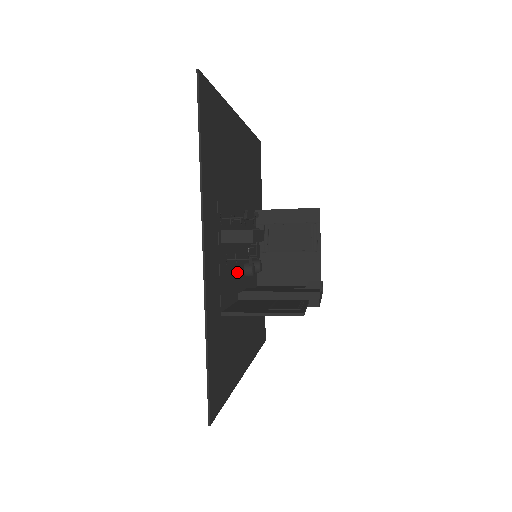
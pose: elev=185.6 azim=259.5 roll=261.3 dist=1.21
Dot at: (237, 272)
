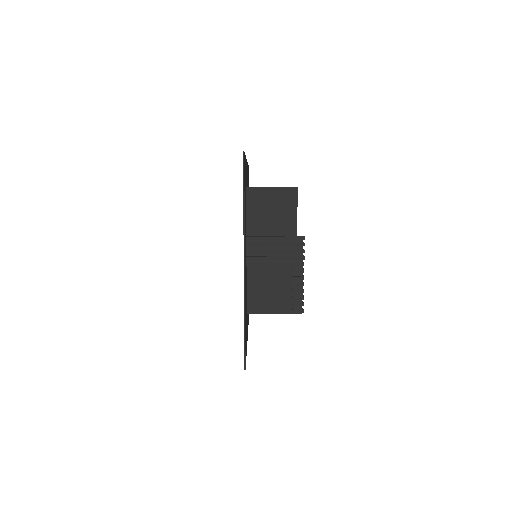
Dot at: occluded
